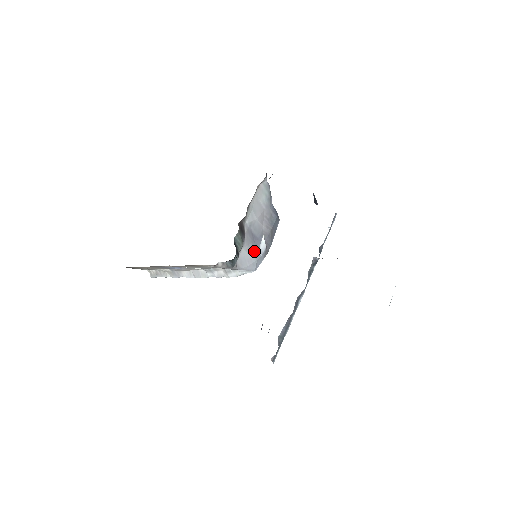
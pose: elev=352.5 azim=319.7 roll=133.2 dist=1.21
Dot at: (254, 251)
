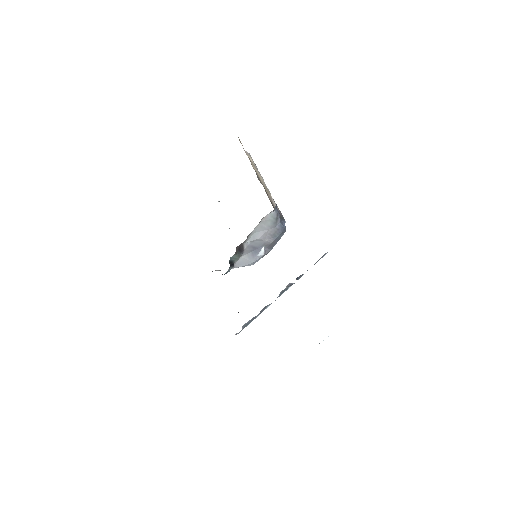
Dot at: (252, 257)
